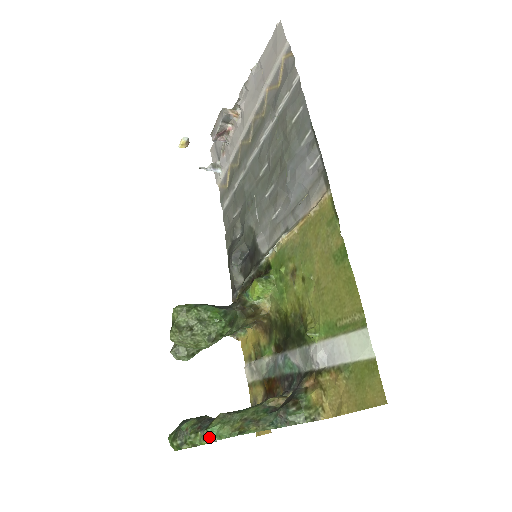
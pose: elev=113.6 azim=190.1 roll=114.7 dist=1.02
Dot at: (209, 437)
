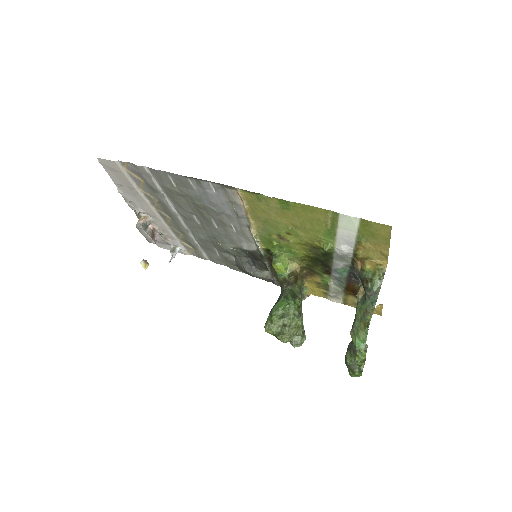
Dot at: (361, 348)
